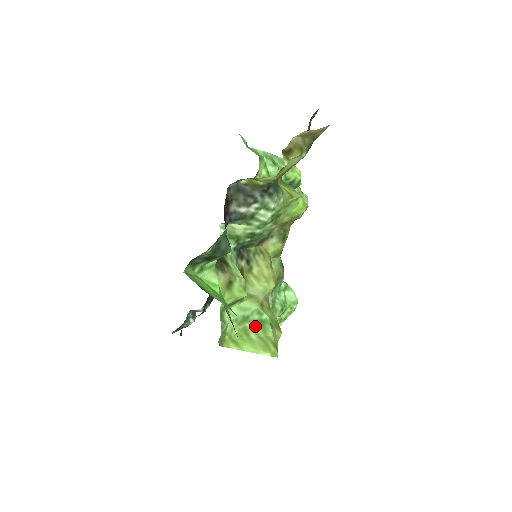
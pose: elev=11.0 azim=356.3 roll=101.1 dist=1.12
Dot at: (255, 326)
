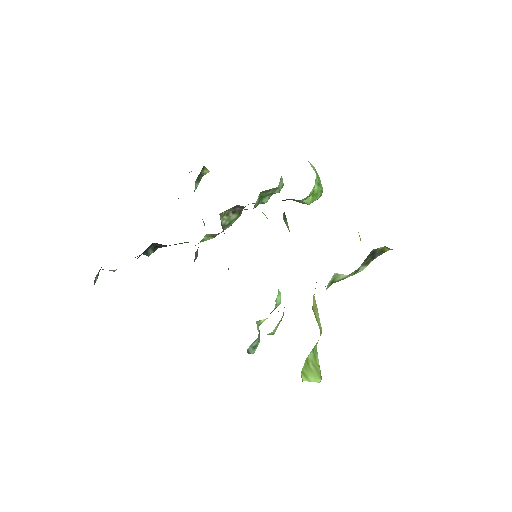
Dot at: (311, 355)
